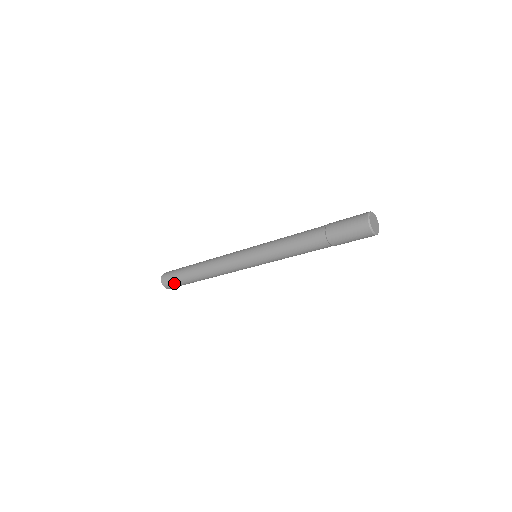
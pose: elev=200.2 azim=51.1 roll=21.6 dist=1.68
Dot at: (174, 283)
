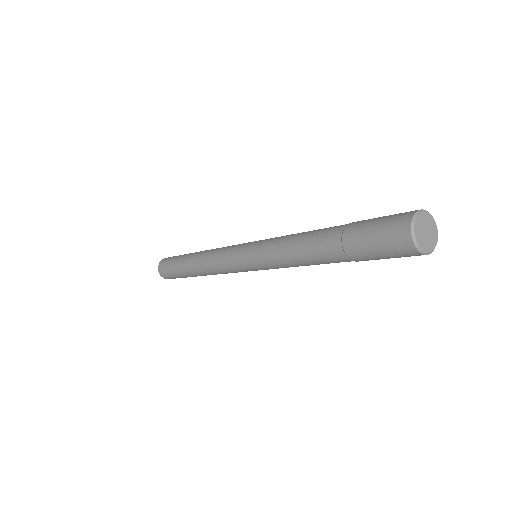
Dot at: (172, 277)
